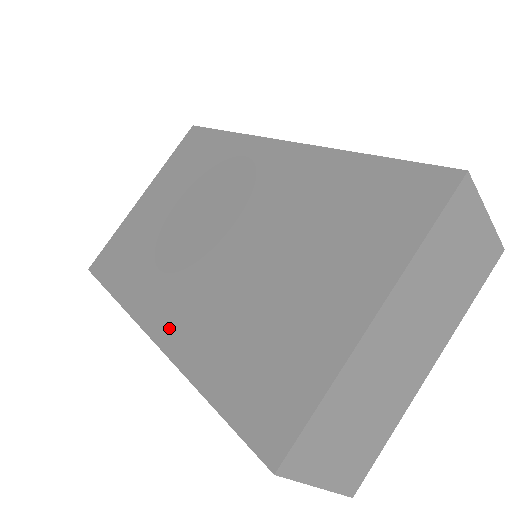
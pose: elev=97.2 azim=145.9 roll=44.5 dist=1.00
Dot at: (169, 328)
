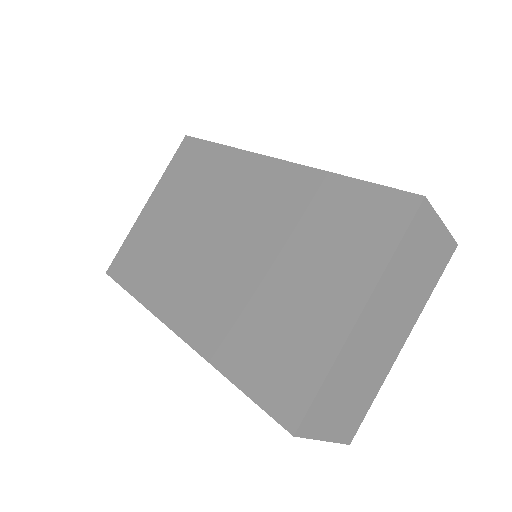
Dot at: (192, 326)
